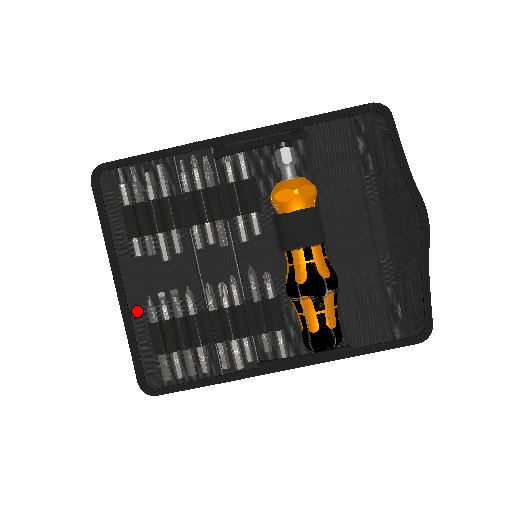
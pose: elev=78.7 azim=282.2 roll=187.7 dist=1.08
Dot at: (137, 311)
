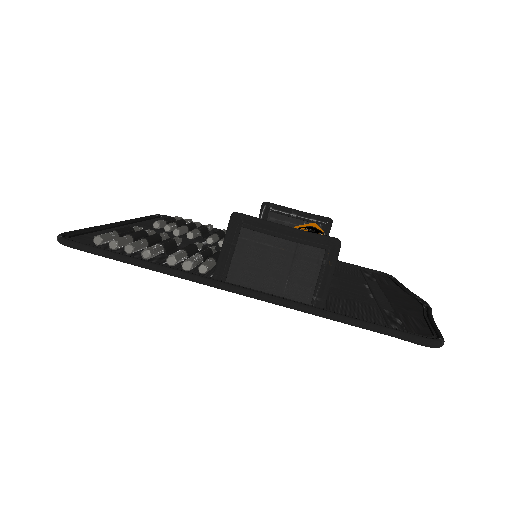
Dot at: occluded
